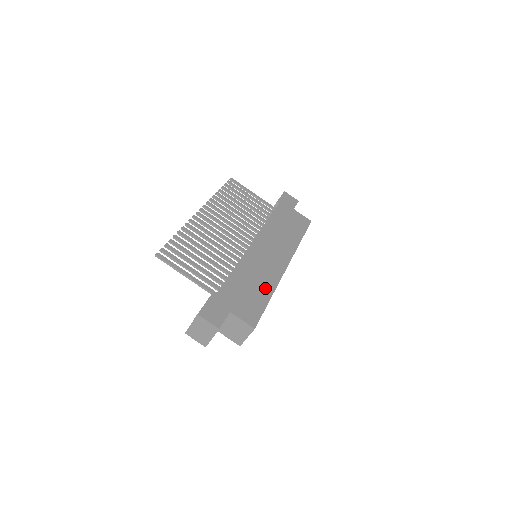
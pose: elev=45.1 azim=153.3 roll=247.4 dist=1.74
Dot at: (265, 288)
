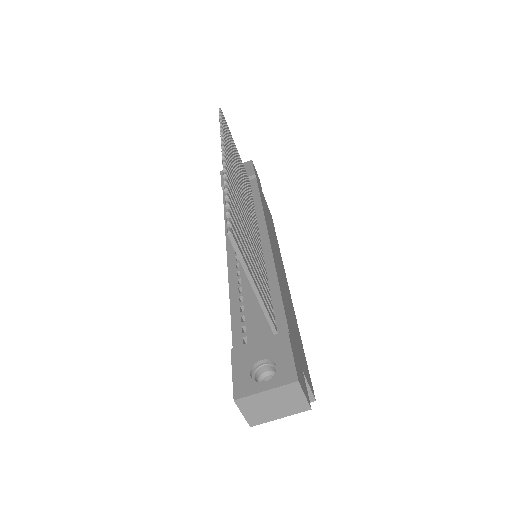
Dot at: (296, 323)
